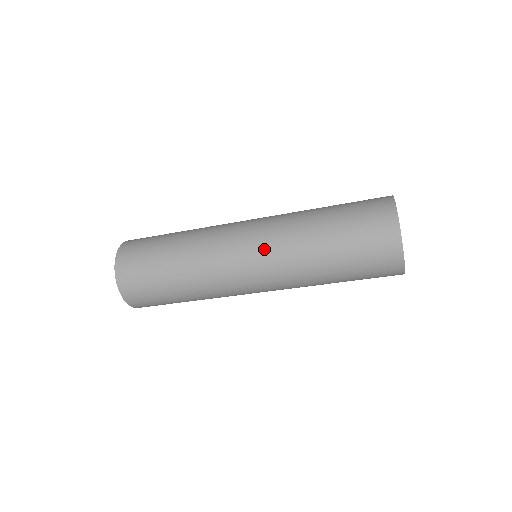
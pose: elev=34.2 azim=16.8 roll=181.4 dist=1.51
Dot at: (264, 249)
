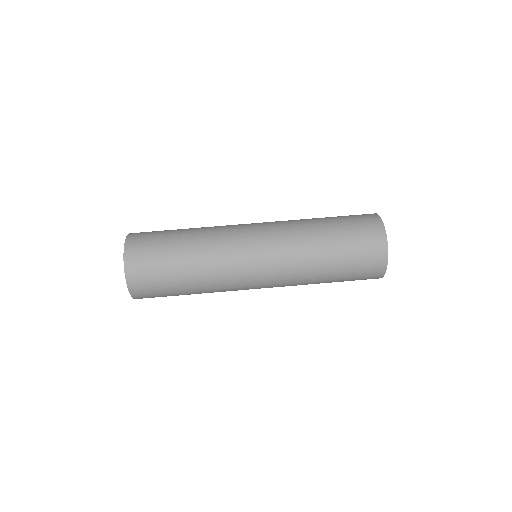
Dot at: (275, 269)
